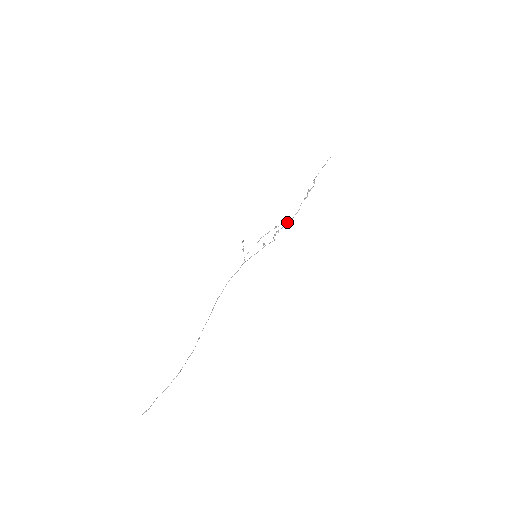
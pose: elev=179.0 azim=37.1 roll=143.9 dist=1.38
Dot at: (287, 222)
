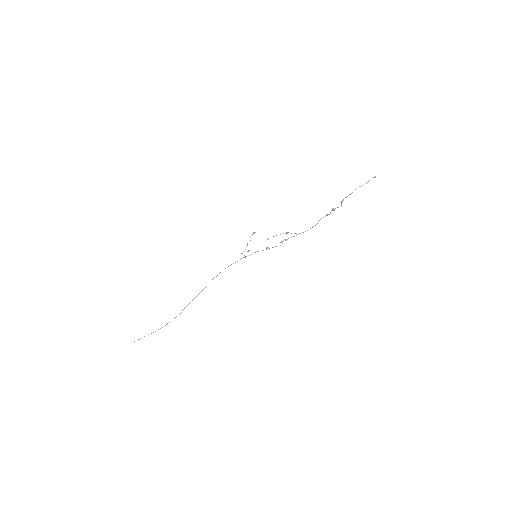
Dot at: (299, 233)
